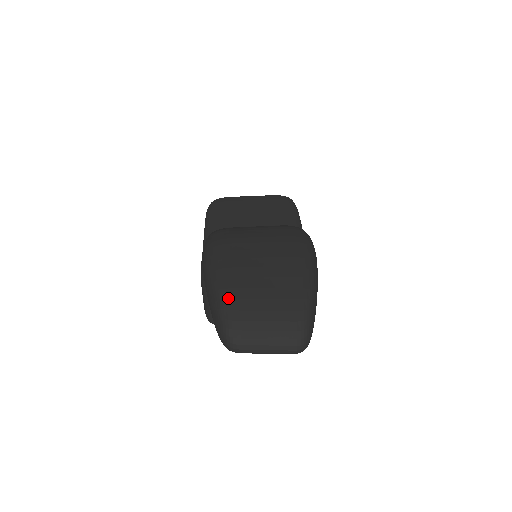
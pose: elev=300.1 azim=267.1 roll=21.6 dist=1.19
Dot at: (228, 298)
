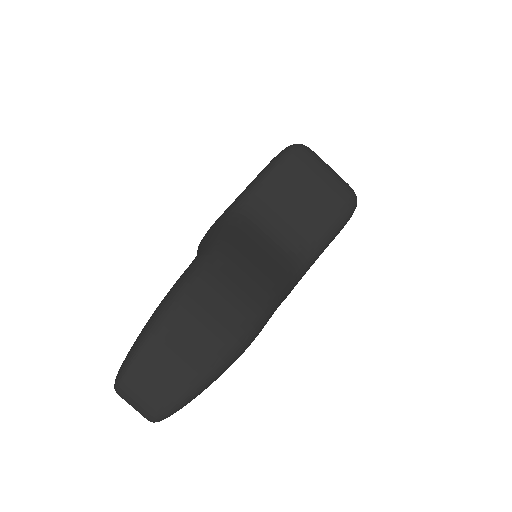
Dot at: (135, 366)
